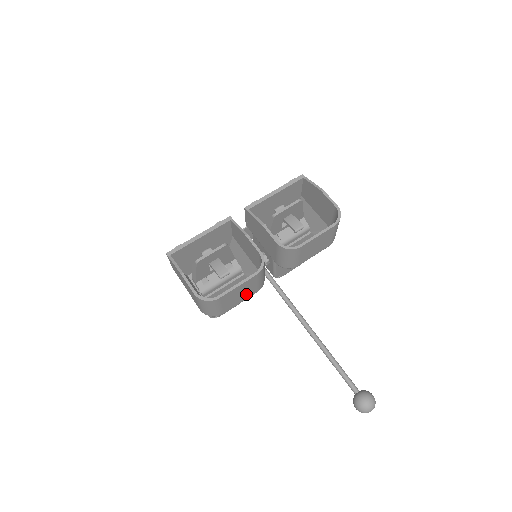
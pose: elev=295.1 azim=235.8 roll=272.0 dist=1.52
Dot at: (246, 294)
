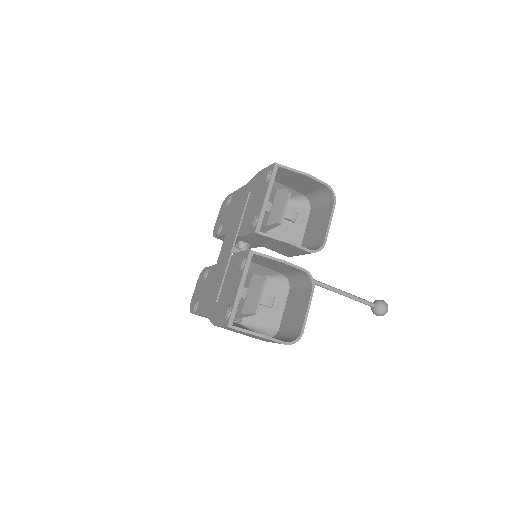
Dot at: (294, 303)
